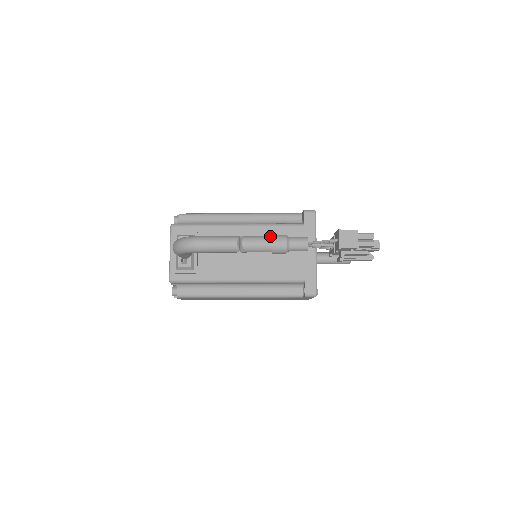
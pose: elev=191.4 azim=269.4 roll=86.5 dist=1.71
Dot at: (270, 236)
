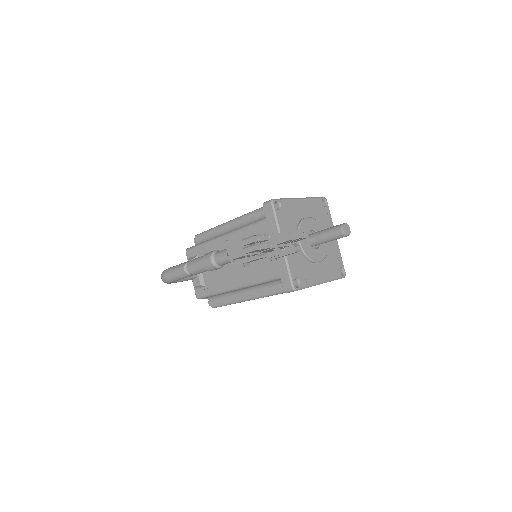
Dot at: (203, 256)
